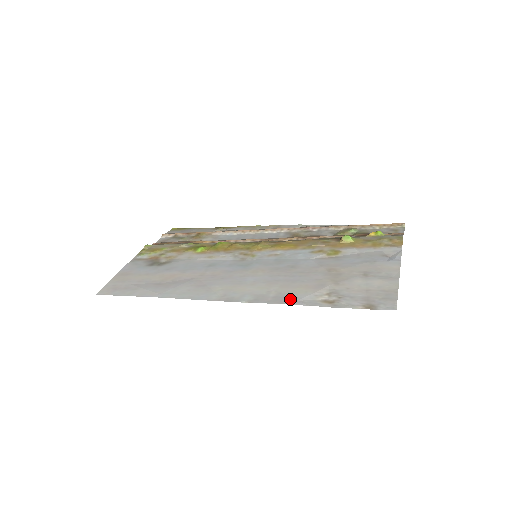
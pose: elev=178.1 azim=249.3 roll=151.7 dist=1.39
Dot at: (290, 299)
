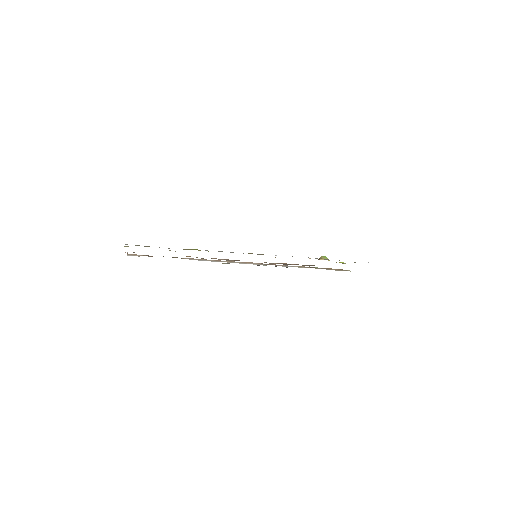
Dot at: occluded
